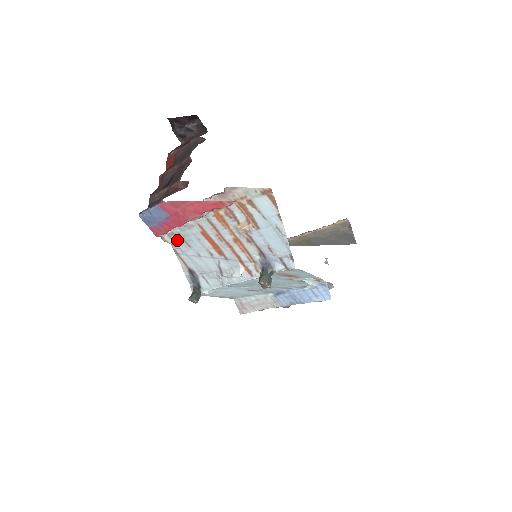
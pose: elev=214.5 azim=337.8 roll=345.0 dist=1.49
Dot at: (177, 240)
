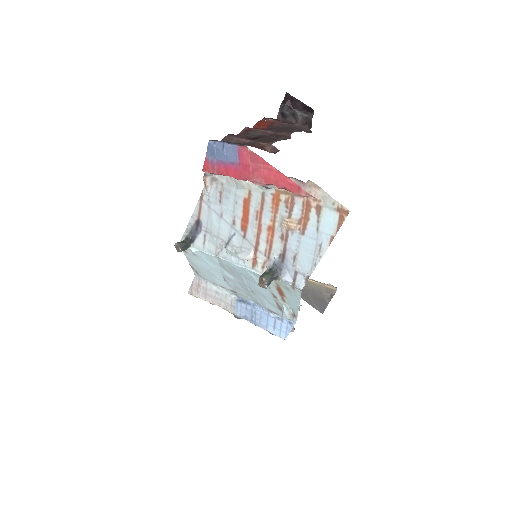
Dot at: (214, 188)
